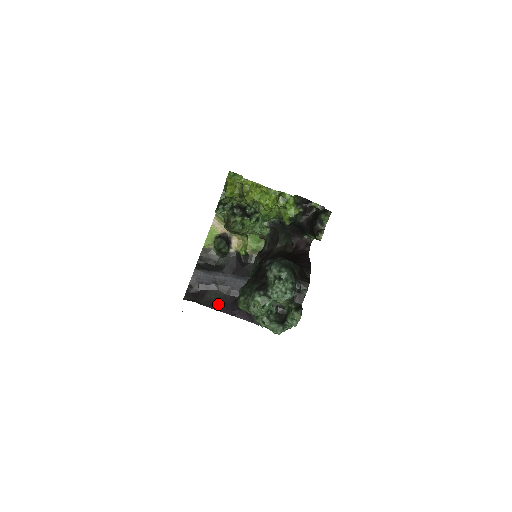
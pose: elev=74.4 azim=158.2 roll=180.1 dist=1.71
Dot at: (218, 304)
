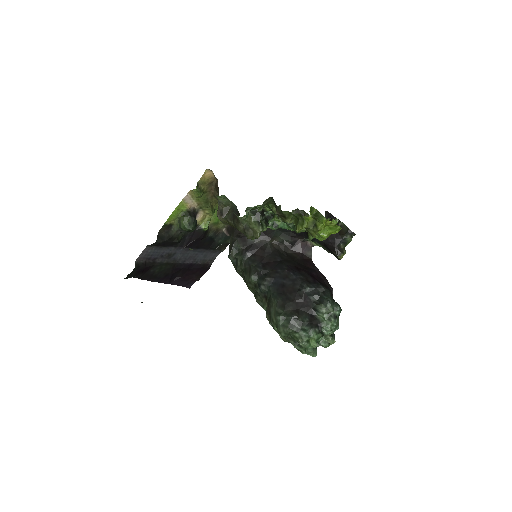
Dot at: (159, 276)
